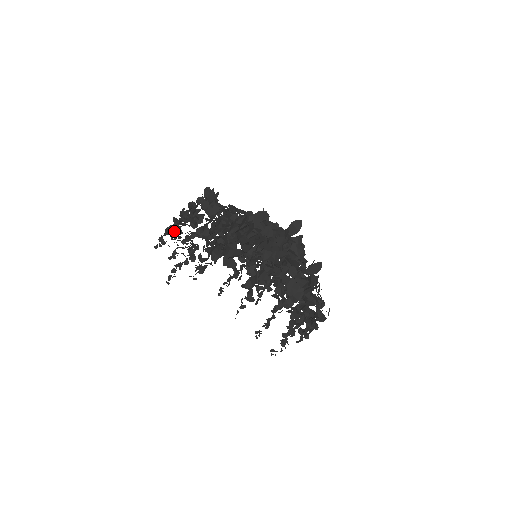
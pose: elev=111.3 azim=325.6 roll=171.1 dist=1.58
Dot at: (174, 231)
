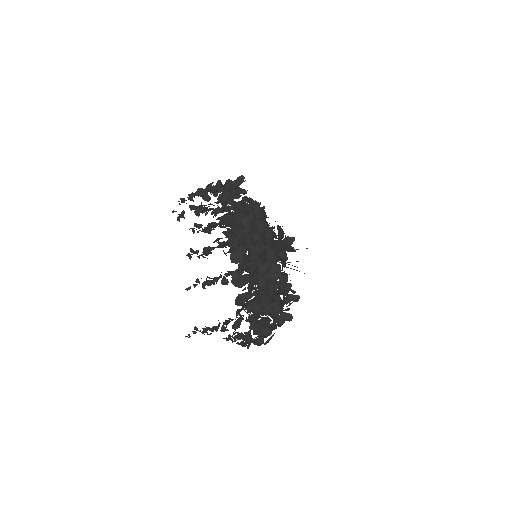
Dot at: occluded
